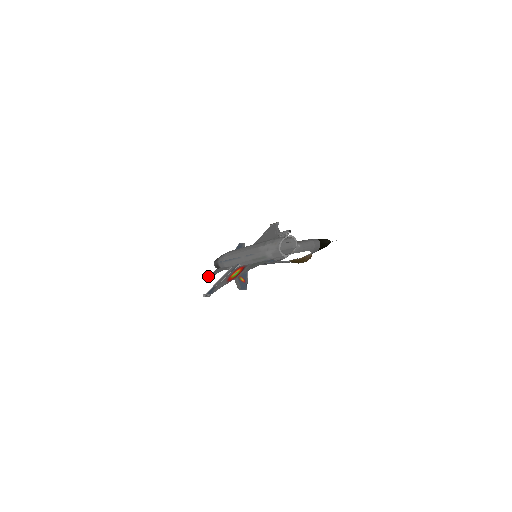
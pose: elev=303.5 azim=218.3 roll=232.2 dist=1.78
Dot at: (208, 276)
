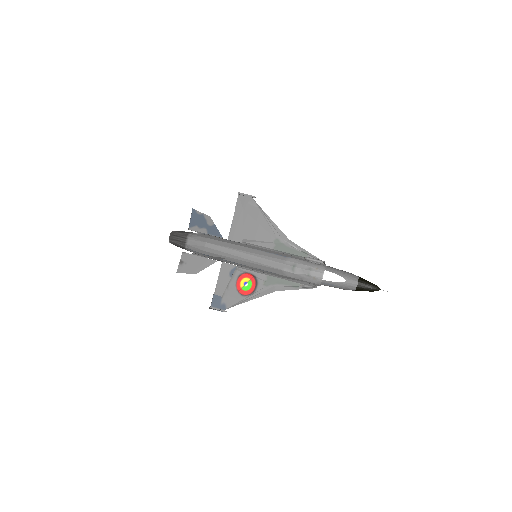
Dot at: (184, 269)
